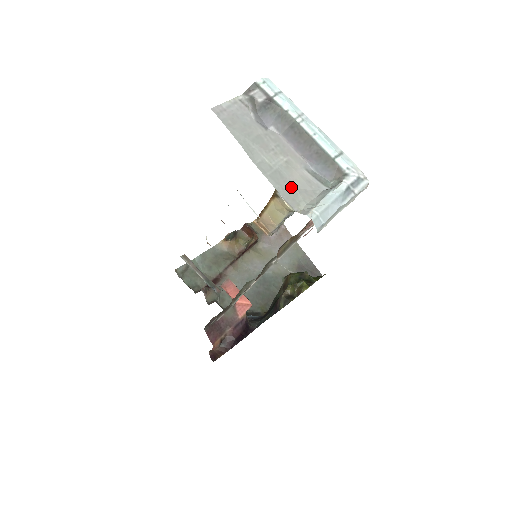
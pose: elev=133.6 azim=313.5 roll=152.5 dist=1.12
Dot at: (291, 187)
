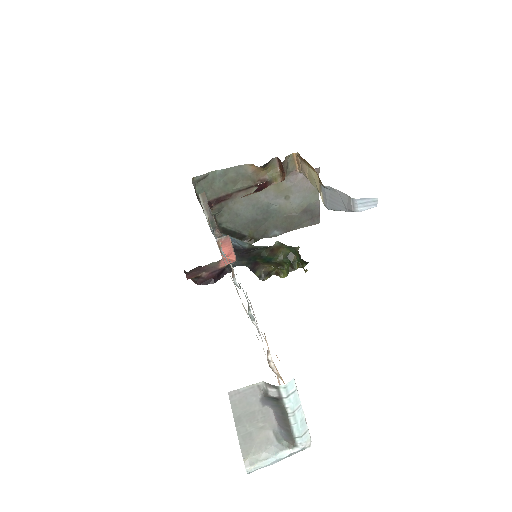
Dot at: (252, 443)
